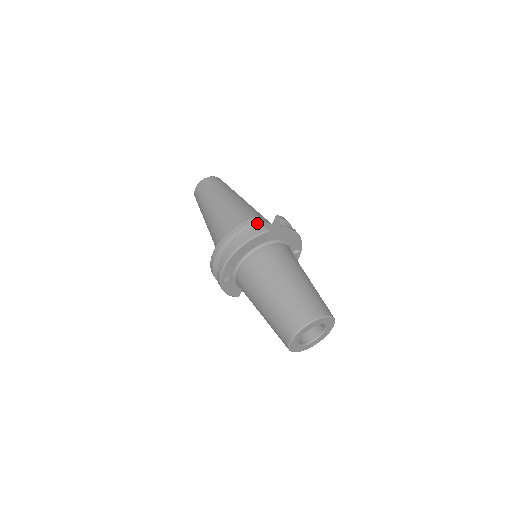
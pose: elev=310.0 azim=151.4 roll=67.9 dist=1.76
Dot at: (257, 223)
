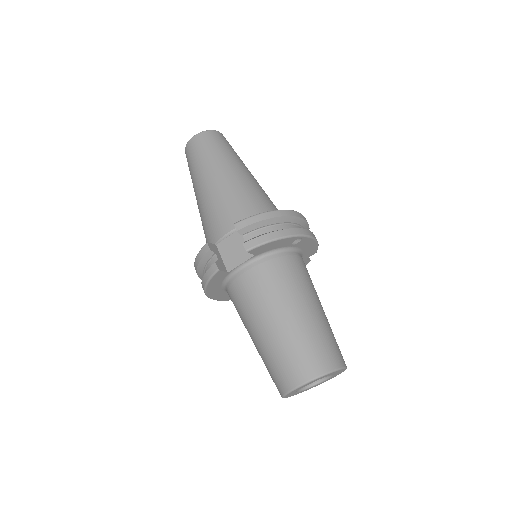
Dot at: (210, 253)
